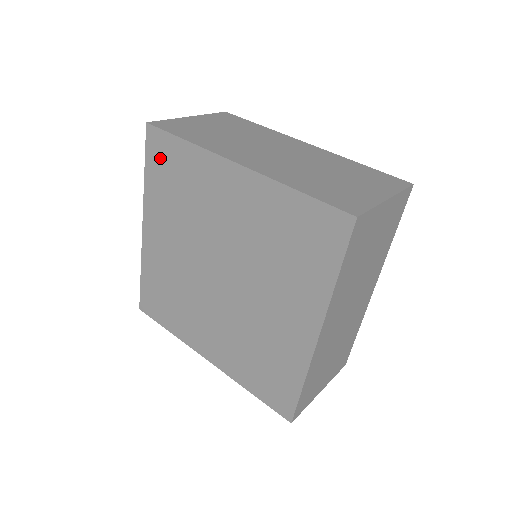
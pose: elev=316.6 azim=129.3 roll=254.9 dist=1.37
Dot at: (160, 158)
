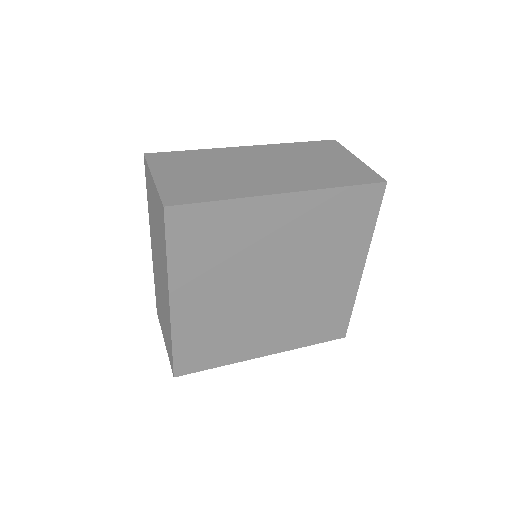
Dot at: (189, 231)
